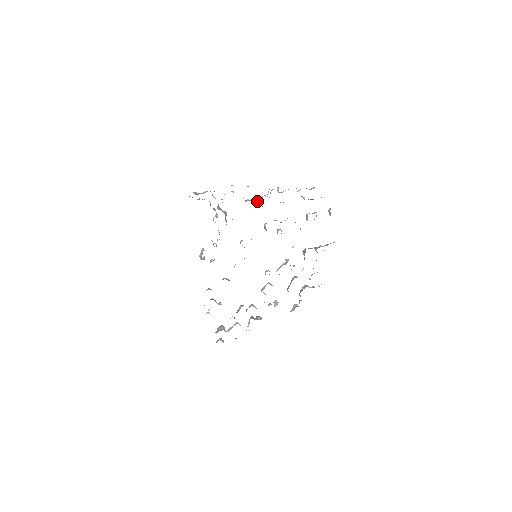
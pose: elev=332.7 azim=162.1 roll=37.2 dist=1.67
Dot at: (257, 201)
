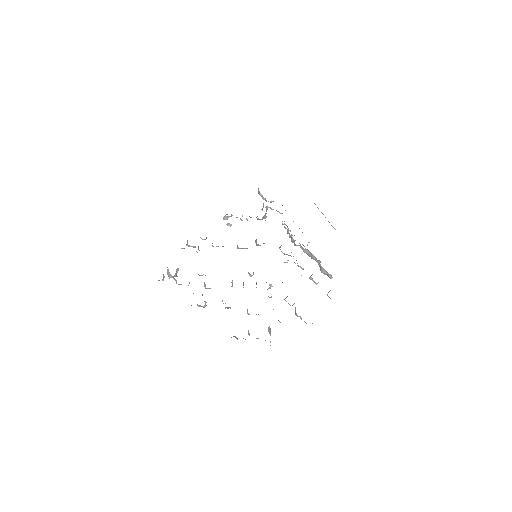
Dot at: occluded
